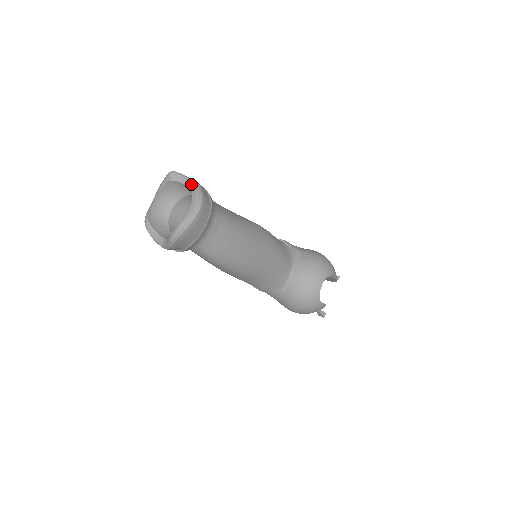
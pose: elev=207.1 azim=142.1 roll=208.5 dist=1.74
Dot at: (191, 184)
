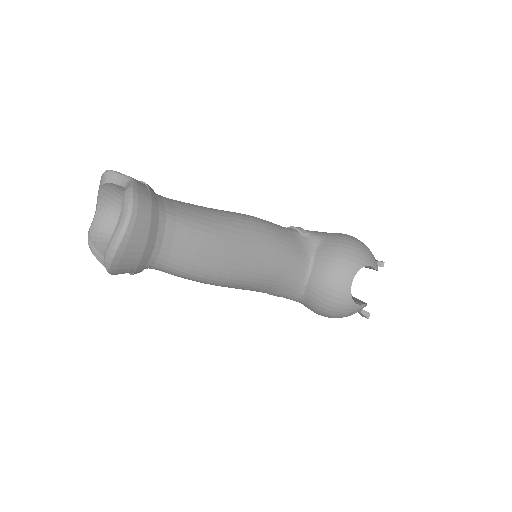
Dot at: (127, 184)
